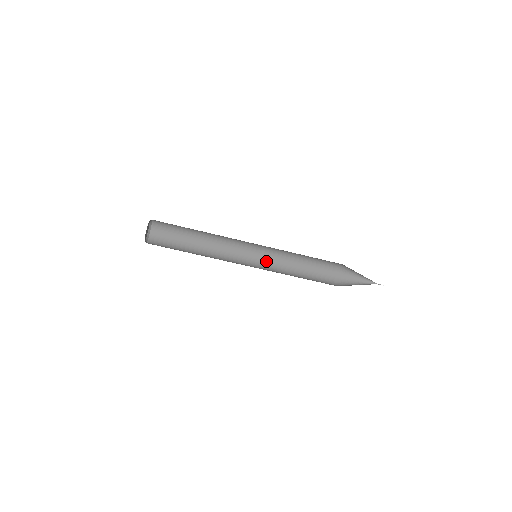
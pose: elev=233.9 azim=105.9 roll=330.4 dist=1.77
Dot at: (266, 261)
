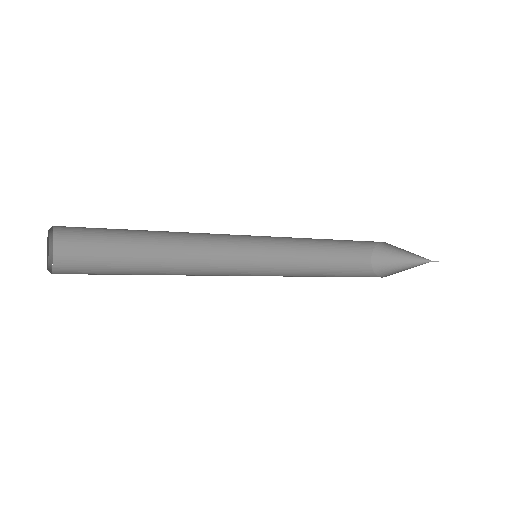
Dot at: (269, 256)
